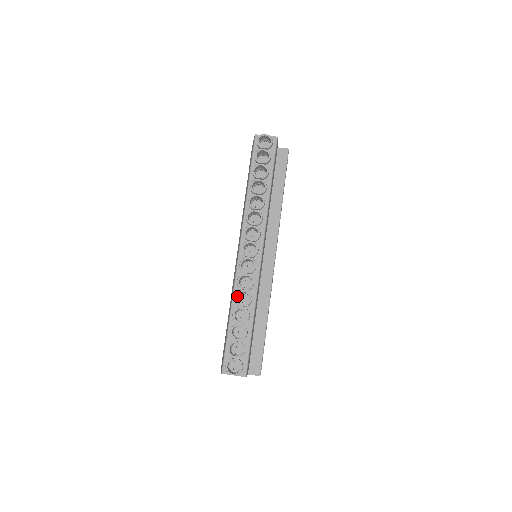
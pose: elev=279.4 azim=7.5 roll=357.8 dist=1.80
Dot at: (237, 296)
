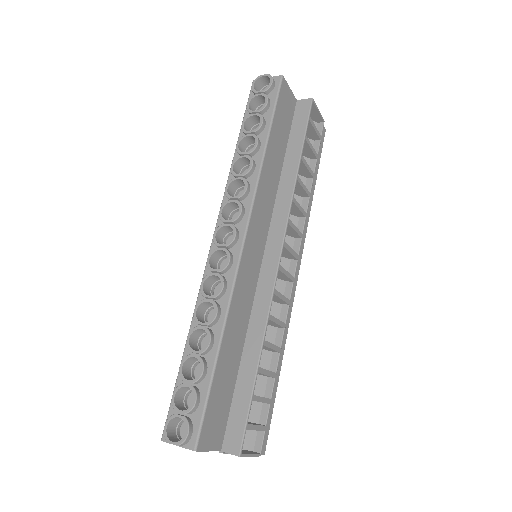
Dot at: (199, 309)
